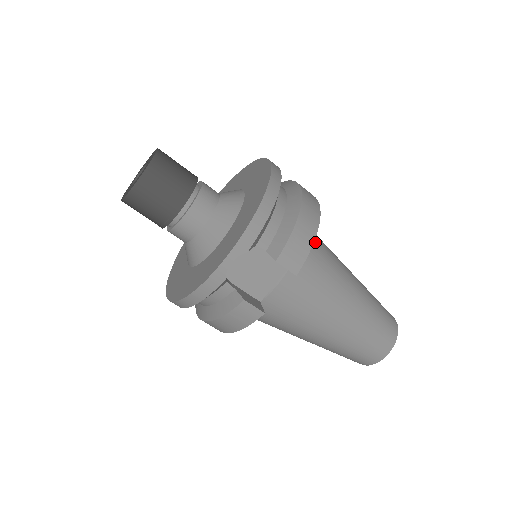
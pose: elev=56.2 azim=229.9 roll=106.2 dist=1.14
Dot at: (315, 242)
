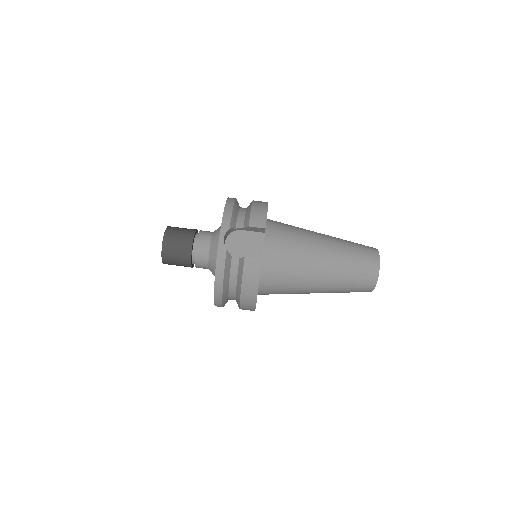
Dot at: (280, 223)
